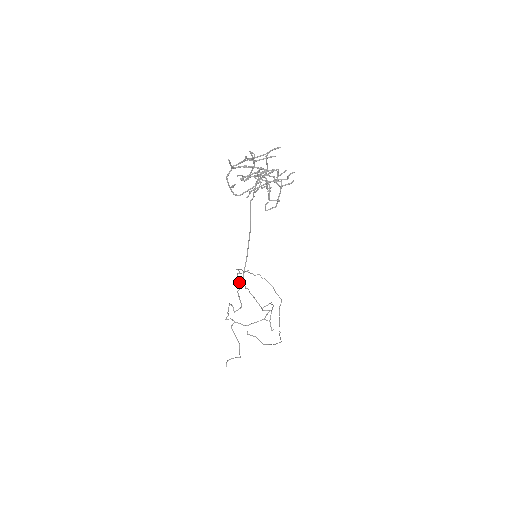
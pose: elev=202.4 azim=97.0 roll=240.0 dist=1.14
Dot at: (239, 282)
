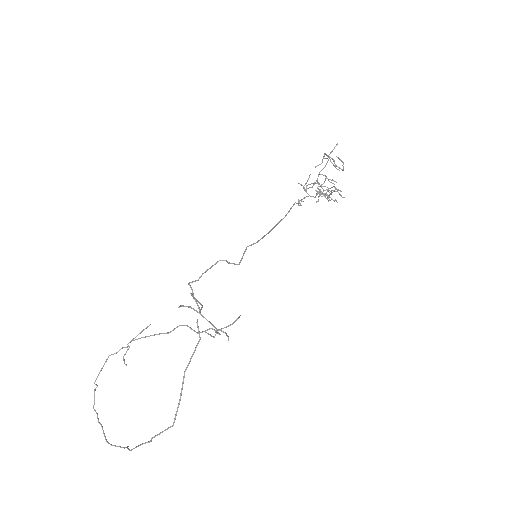
Dot at: occluded
